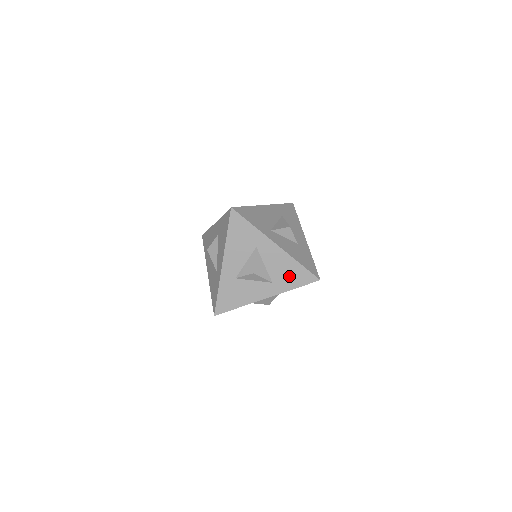
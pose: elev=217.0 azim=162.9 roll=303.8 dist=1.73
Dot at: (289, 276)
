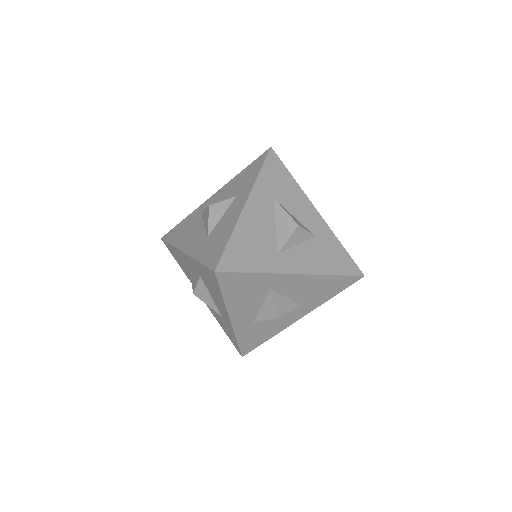
Dot at: (323, 291)
